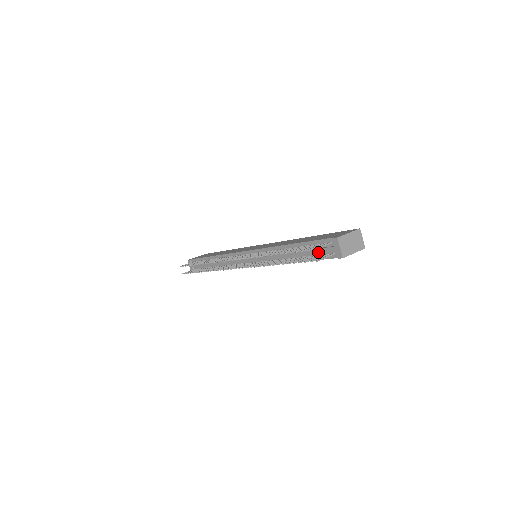
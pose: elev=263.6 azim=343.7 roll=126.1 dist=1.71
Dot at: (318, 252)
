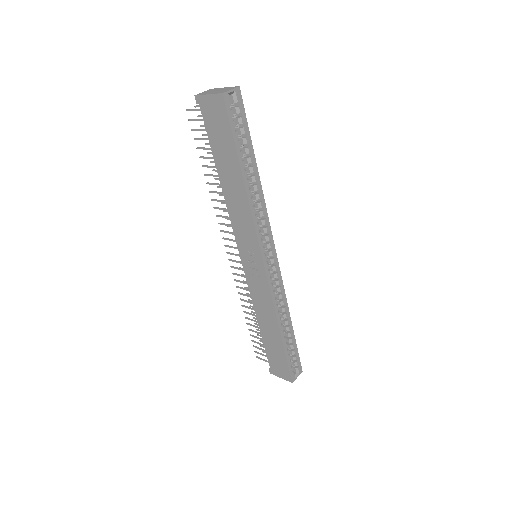
Dot at: occluded
